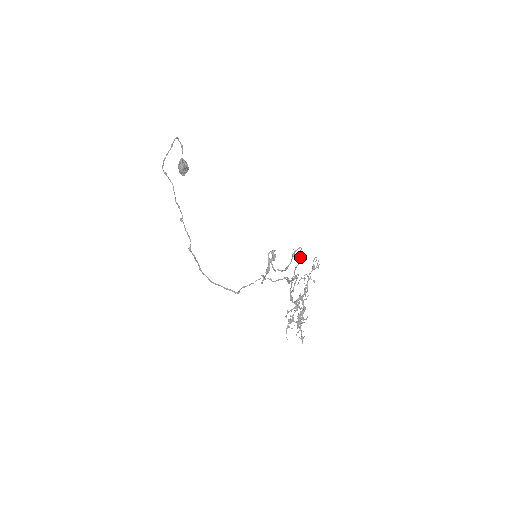
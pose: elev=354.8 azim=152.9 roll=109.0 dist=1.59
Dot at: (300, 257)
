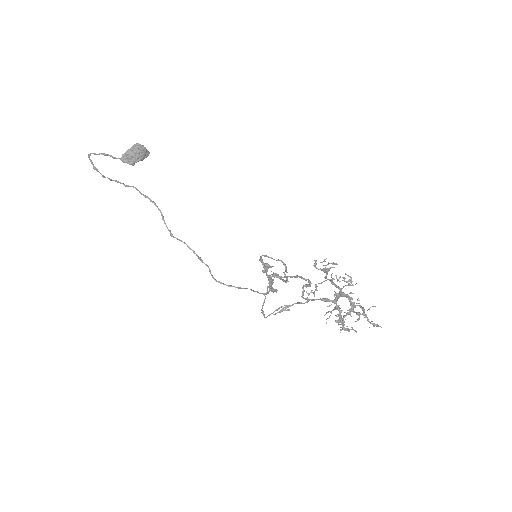
Dot at: (285, 277)
